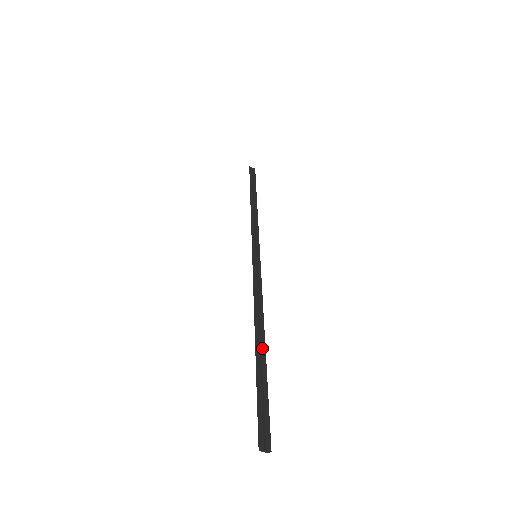
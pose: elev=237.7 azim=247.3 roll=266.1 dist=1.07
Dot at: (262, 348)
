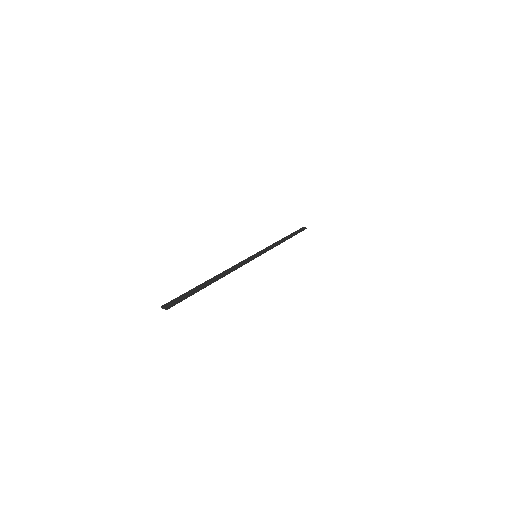
Dot at: (211, 282)
